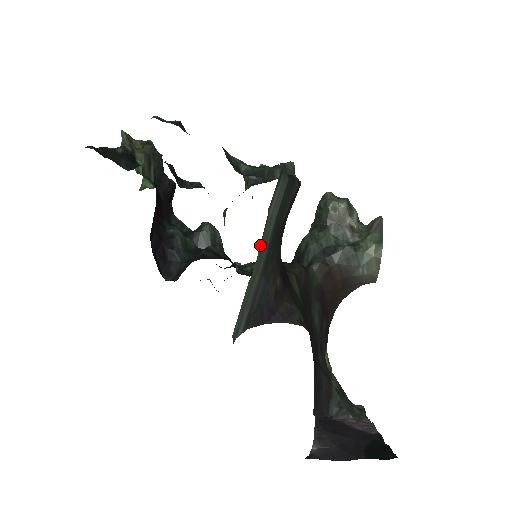
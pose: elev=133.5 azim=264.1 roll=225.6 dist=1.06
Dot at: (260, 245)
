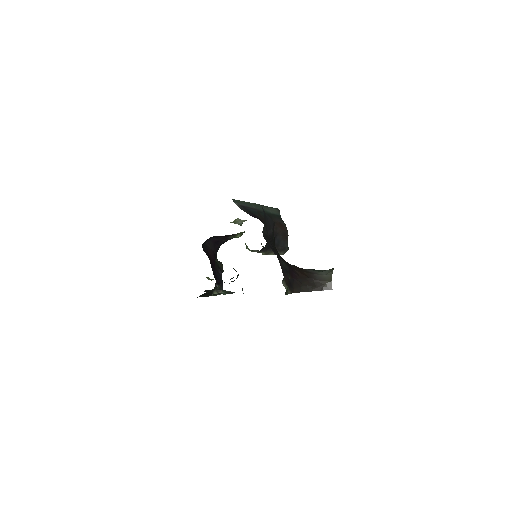
Dot at: (260, 205)
